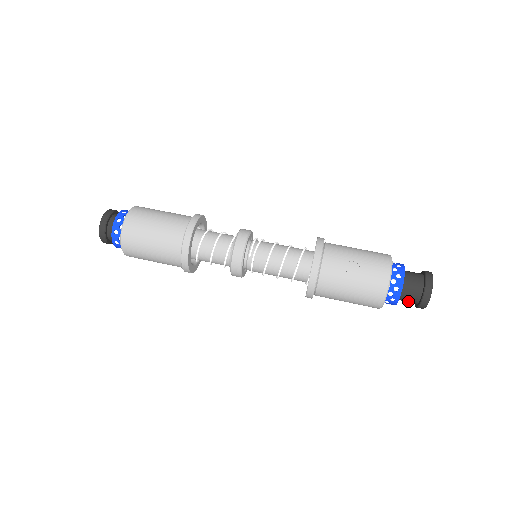
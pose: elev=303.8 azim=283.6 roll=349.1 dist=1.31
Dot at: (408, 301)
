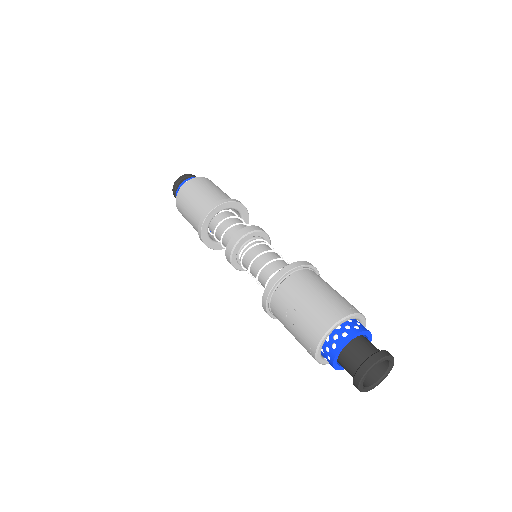
Dot at: occluded
